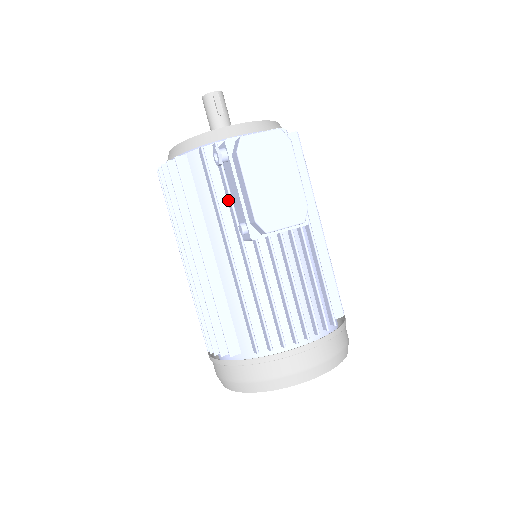
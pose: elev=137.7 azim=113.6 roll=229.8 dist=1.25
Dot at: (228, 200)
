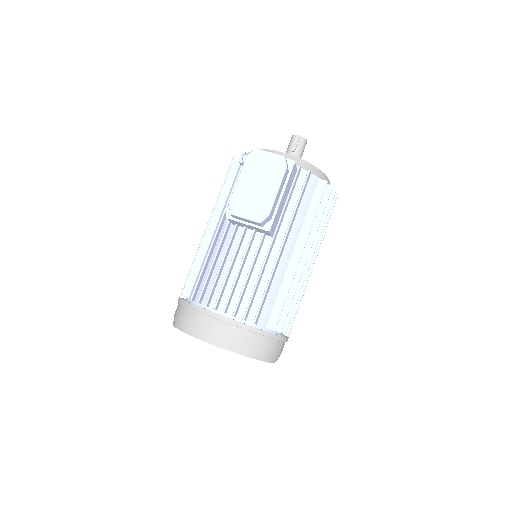
Dot at: occluded
